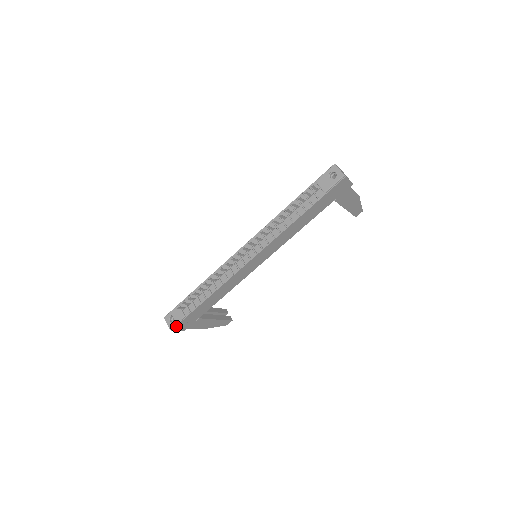
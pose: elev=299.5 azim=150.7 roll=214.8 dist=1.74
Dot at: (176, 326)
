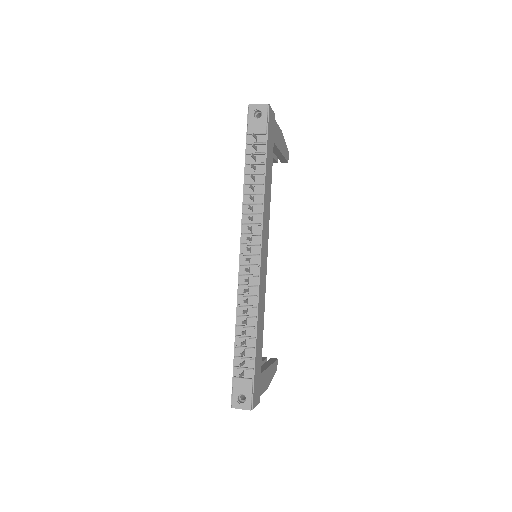
Dot at: (253, 400)
